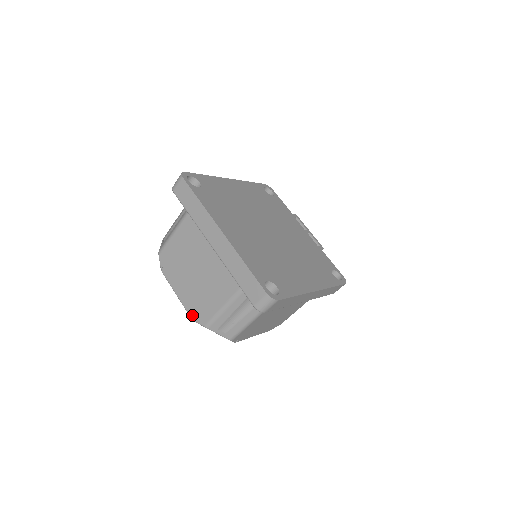
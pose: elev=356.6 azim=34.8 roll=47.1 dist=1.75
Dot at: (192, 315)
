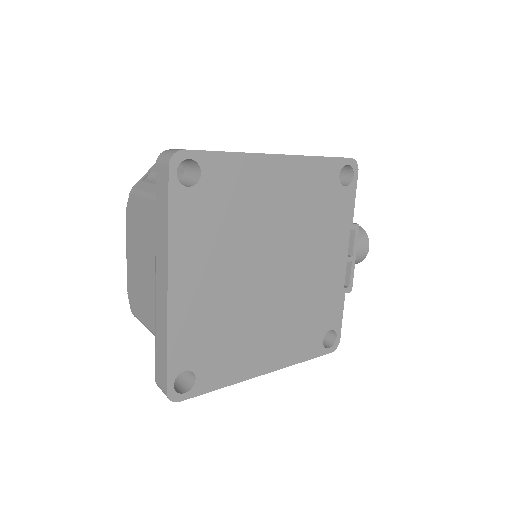
Dot at: (128, 287)
